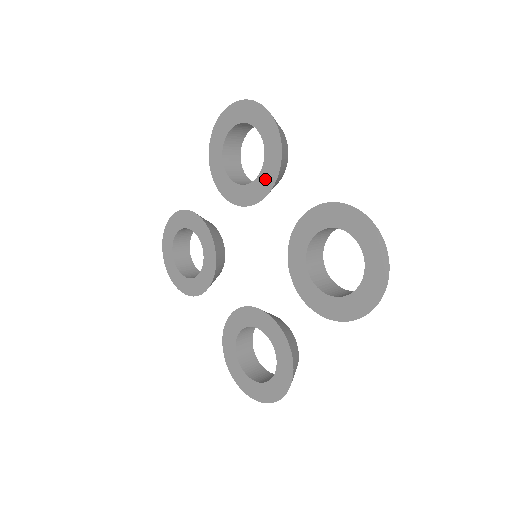
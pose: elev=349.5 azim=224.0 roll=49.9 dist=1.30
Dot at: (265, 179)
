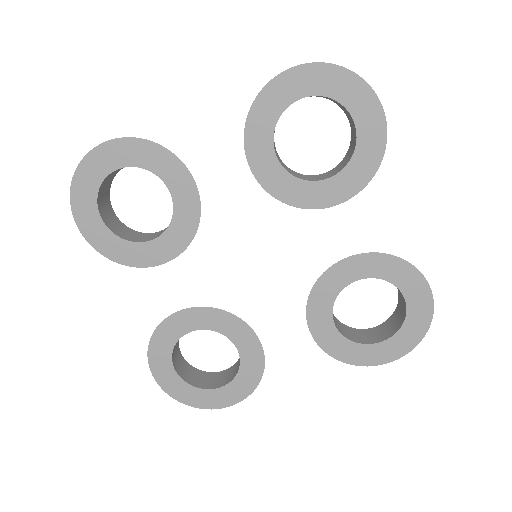
Dot at: (333, 189)
